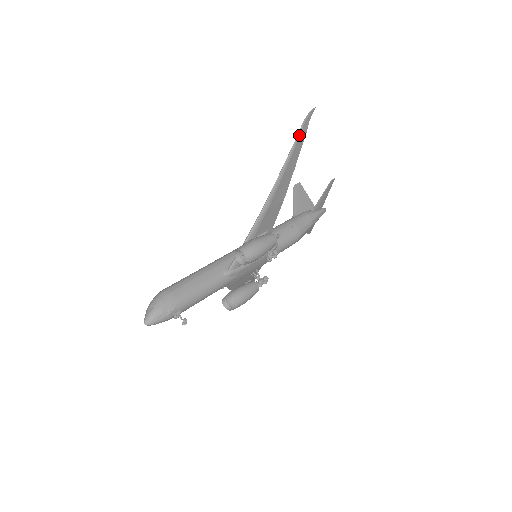
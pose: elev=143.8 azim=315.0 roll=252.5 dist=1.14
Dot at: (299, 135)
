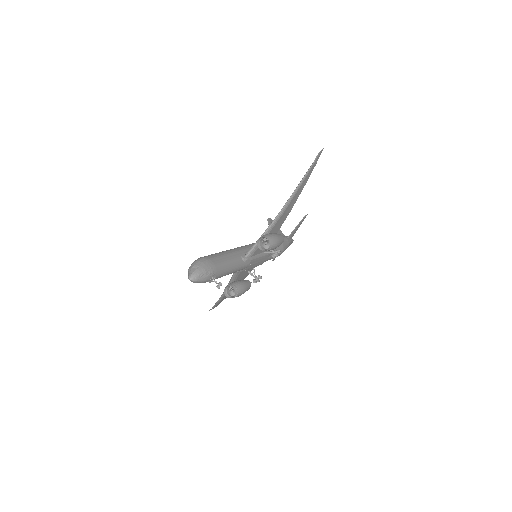
Dot at: (313, 163)
